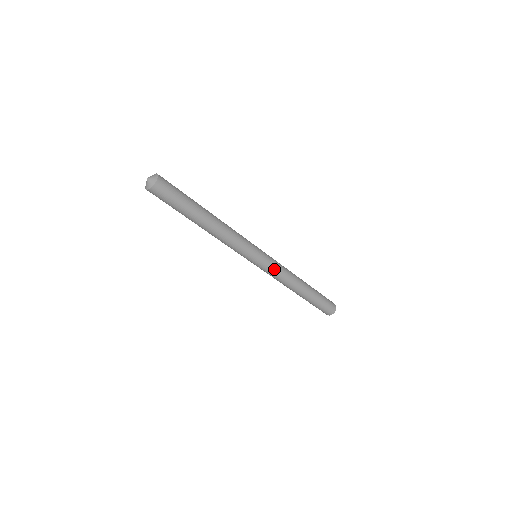
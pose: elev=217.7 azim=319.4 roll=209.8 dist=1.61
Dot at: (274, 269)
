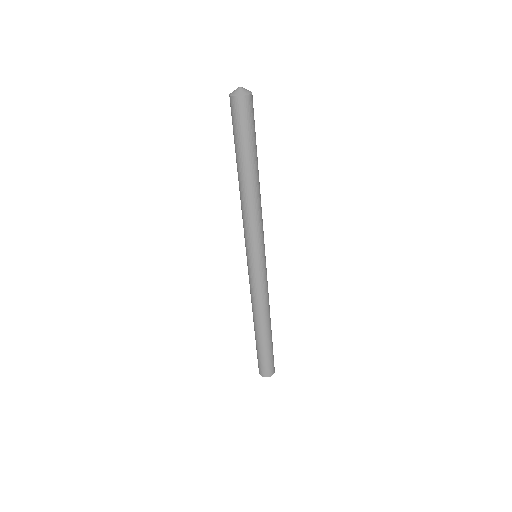
Dot at: occluded
